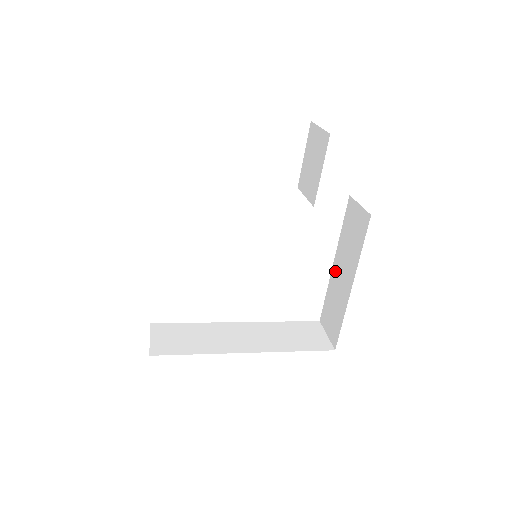
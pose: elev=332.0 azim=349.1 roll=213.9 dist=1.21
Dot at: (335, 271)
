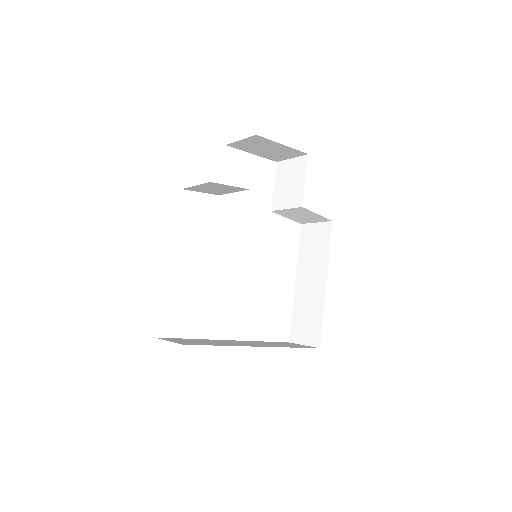
Dot at: (300, 286)
